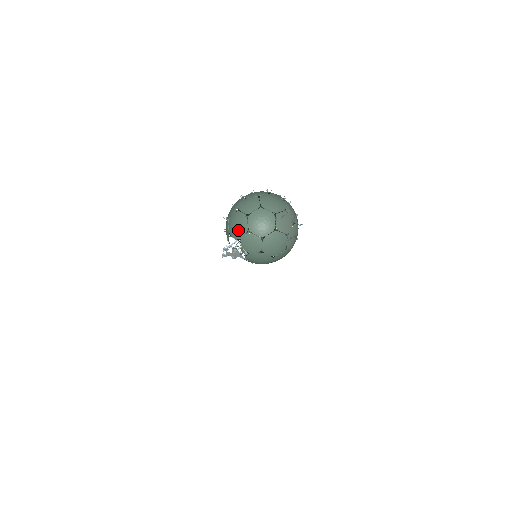
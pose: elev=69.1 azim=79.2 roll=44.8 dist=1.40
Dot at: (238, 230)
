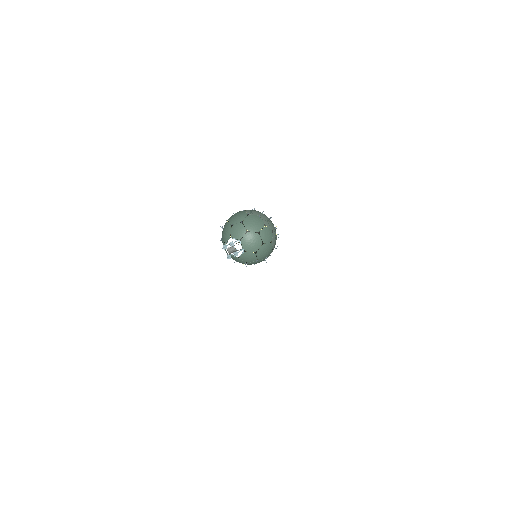
Dot at: (226, 232)
